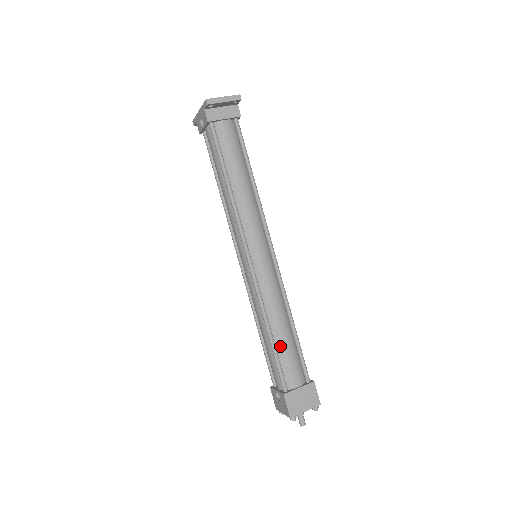
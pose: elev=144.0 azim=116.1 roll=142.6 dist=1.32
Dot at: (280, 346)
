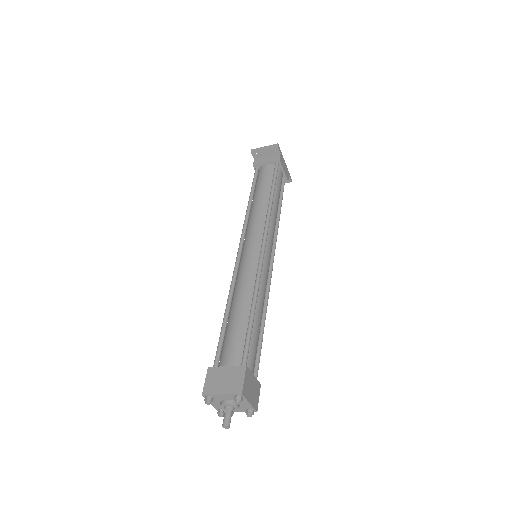
Dot at: (231, 323)
